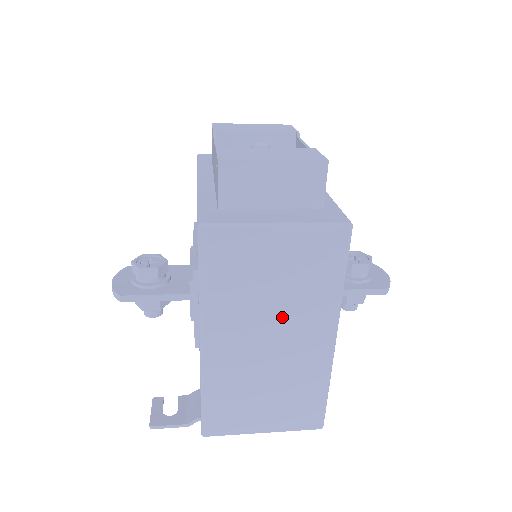
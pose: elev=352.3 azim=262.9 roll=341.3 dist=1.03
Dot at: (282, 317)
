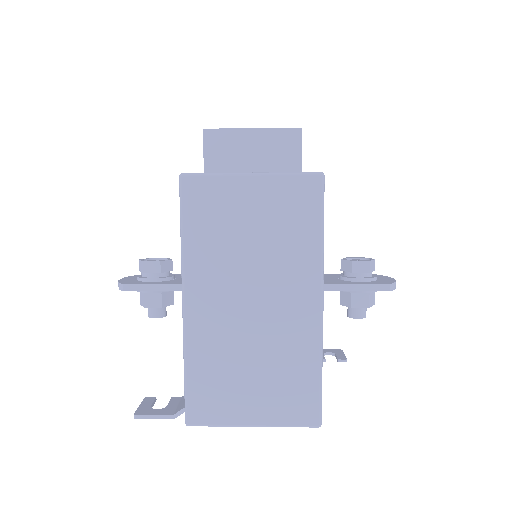
Dot at: (263, 274)
